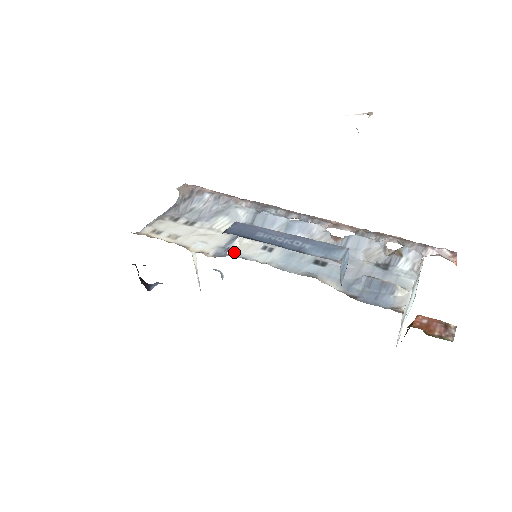
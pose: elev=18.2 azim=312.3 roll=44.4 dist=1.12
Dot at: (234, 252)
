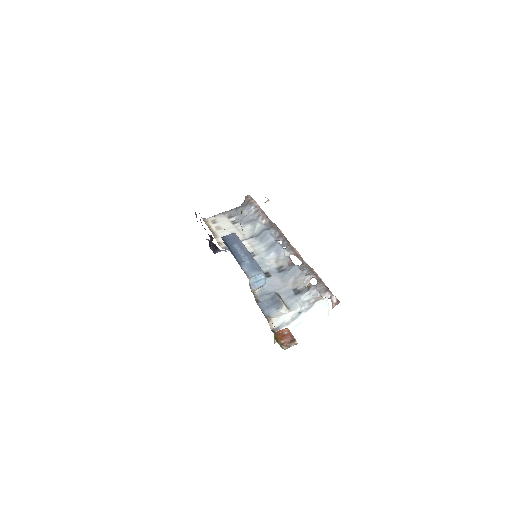
Dot at: occluded
